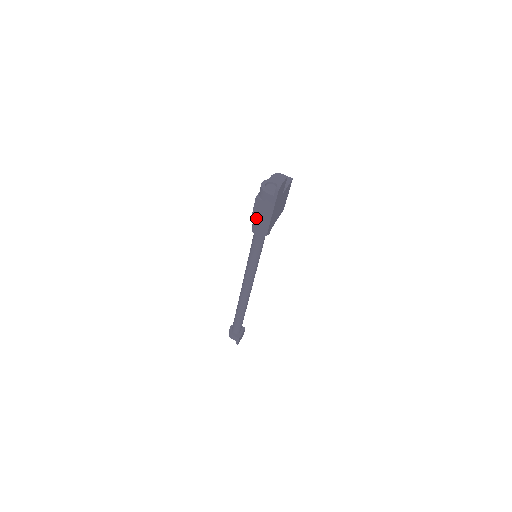
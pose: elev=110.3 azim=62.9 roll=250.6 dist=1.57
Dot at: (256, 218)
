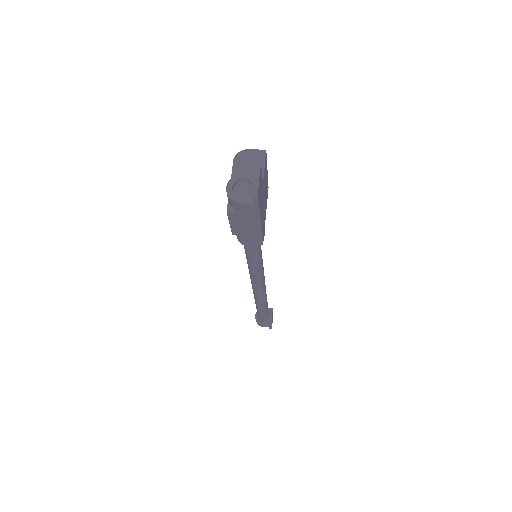
Dot at: (239, 231)
